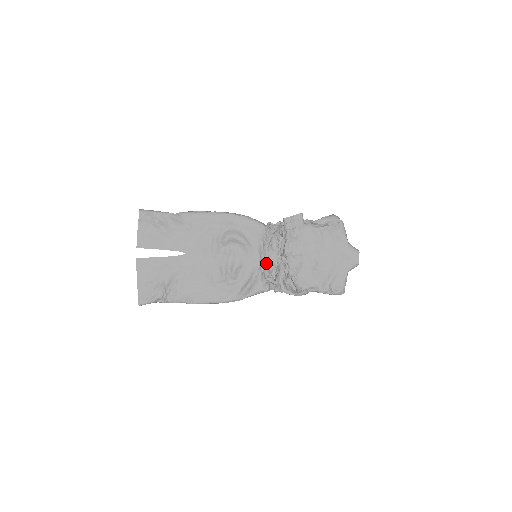
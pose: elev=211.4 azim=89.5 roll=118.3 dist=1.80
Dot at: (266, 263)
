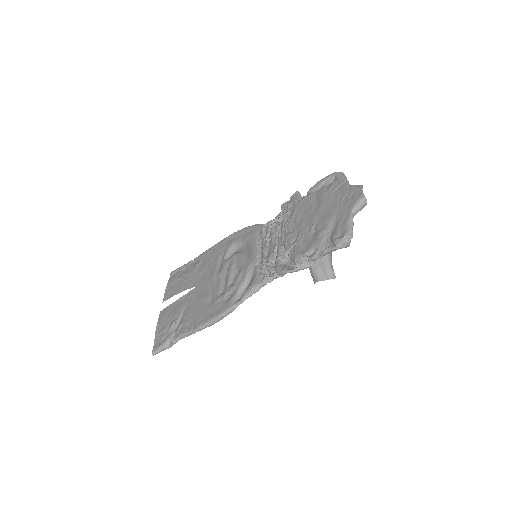
Dot at: (263, 255)
